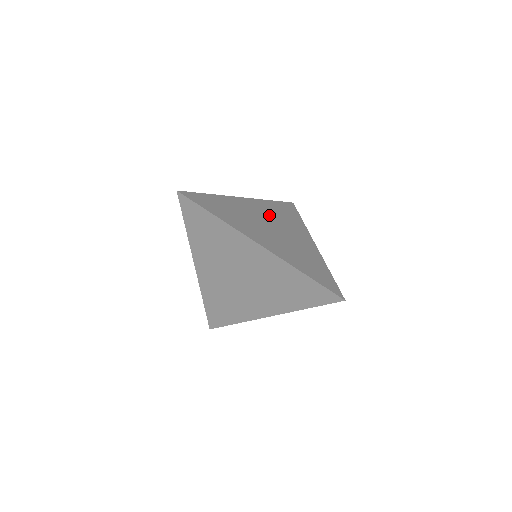
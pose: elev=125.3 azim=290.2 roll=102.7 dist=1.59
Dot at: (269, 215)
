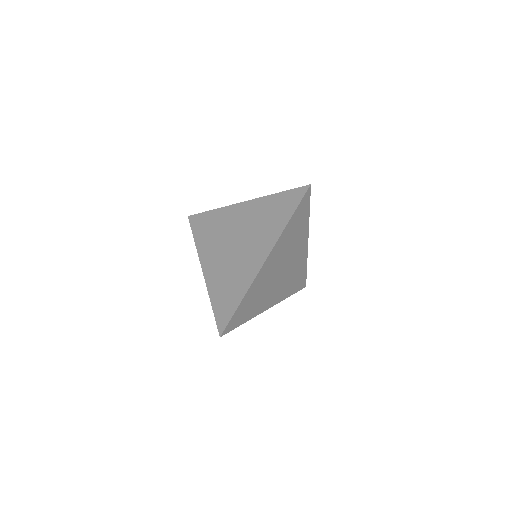
Dot at: occluded
